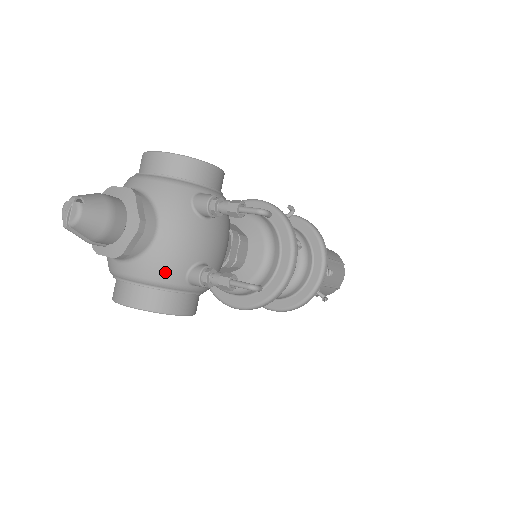
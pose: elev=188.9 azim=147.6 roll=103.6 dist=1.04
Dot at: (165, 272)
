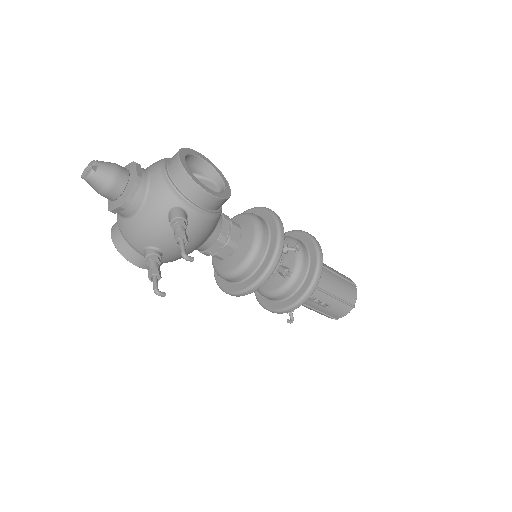
Dot at: (132, 238)
